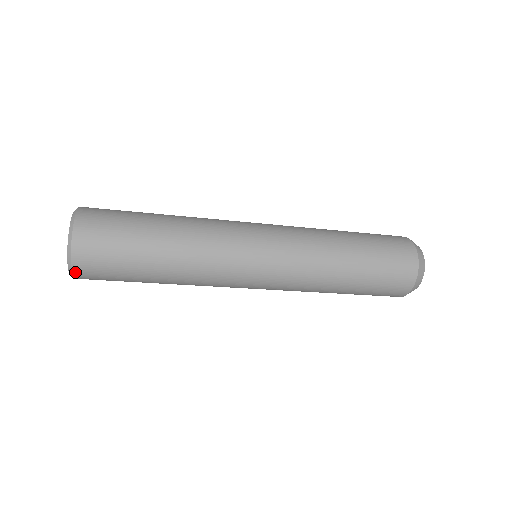
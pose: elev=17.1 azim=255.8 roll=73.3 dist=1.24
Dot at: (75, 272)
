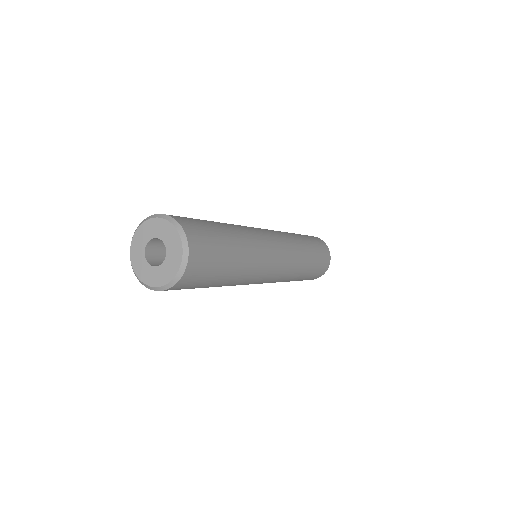
Dot at: (158, 290)
